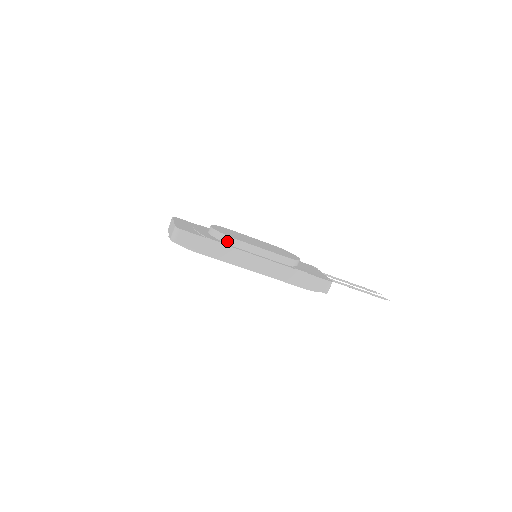
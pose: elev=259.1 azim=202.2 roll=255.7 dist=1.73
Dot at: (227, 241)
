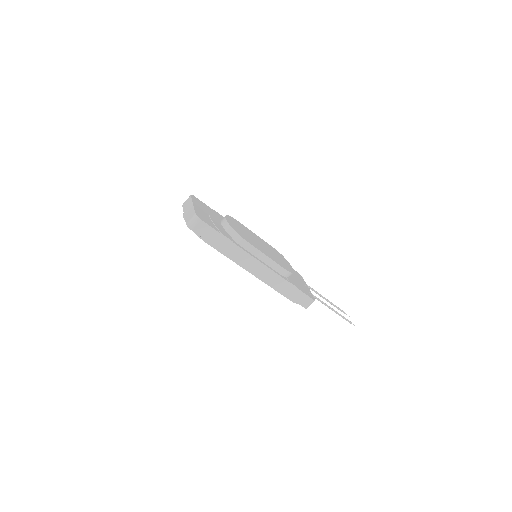
Dot at: (238, 240)
